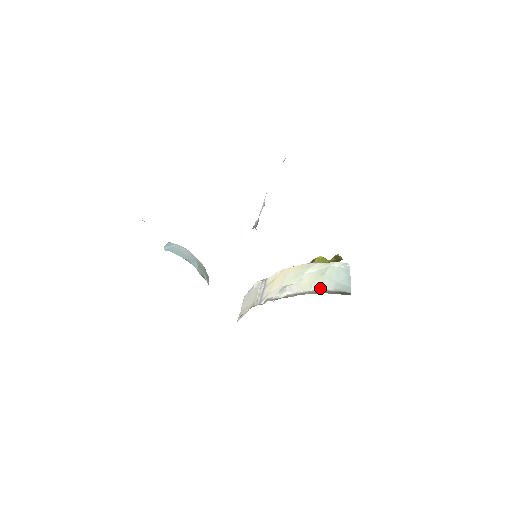
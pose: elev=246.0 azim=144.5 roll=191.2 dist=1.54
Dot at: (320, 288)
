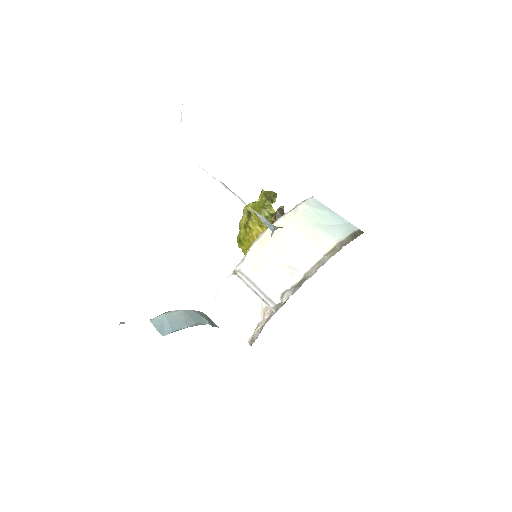
Dot at: (329, 244)
